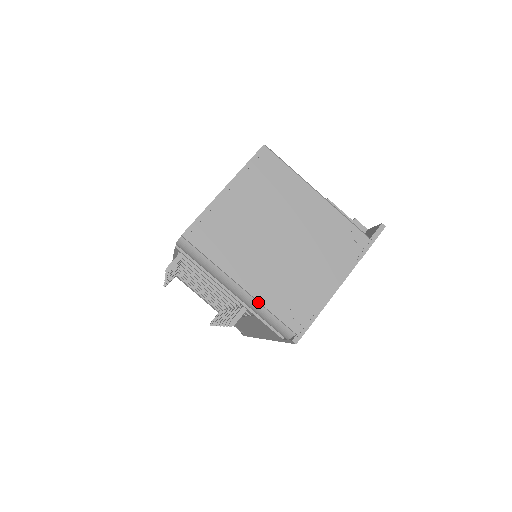
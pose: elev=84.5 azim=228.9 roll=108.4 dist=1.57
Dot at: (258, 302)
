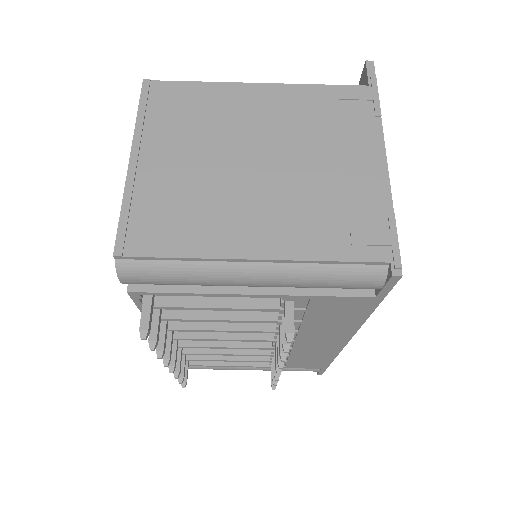
Dot at: (298, 263)
